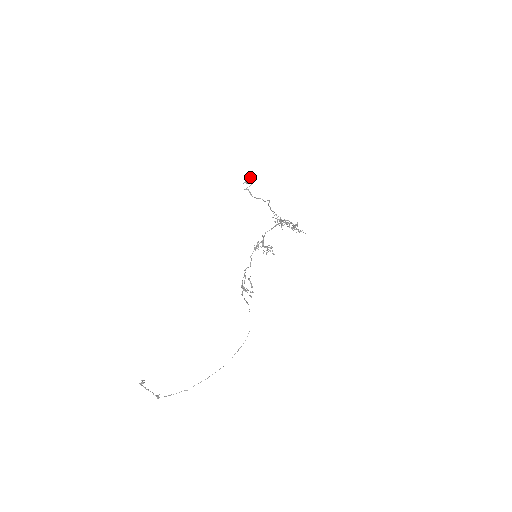
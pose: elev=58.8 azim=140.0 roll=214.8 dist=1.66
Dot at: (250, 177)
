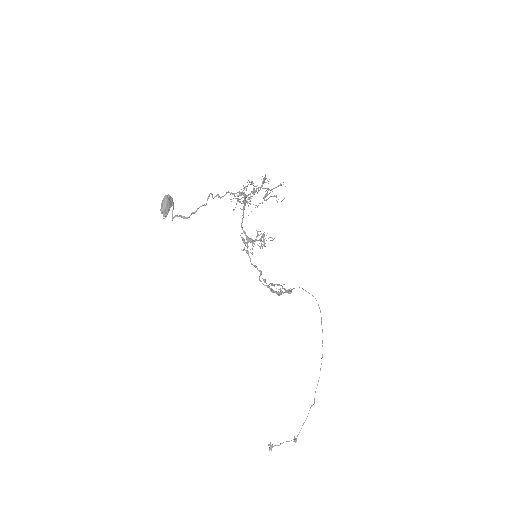
Dot at: (162, 204)
